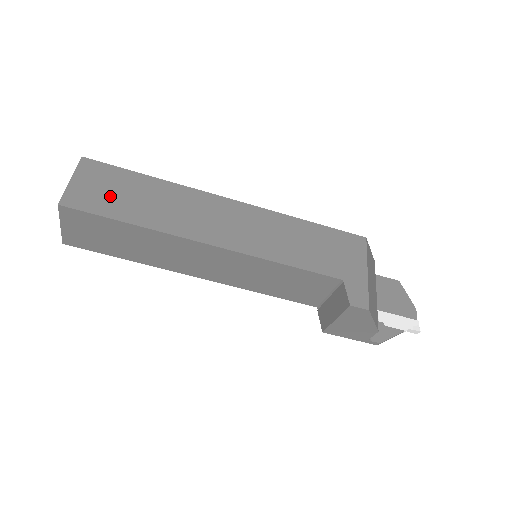
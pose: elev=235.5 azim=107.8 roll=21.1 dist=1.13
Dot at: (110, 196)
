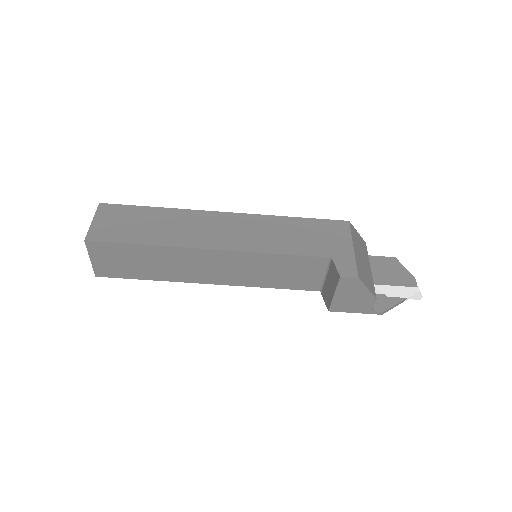
Dot at: (124, 227)
